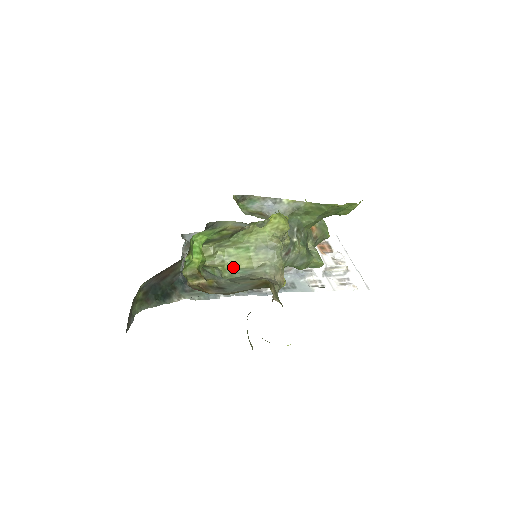
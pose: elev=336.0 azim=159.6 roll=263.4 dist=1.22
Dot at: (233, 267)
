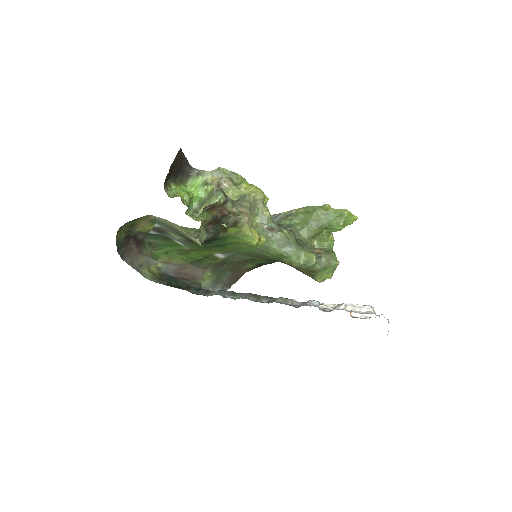
Dot at: occluded
